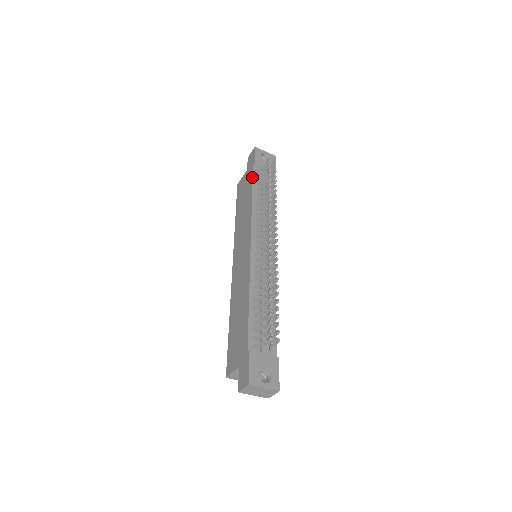
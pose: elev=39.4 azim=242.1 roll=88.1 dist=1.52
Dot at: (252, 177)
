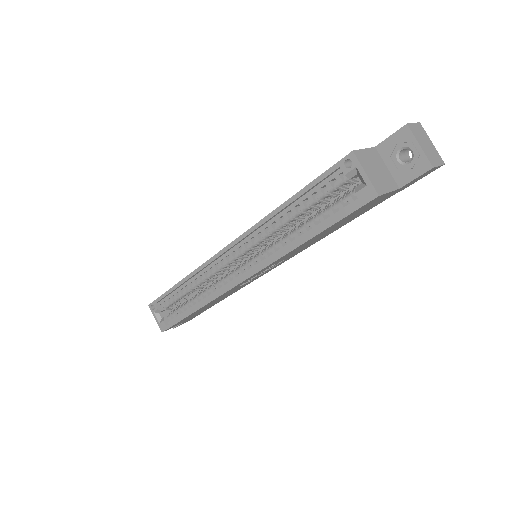
Dot at: occluded
